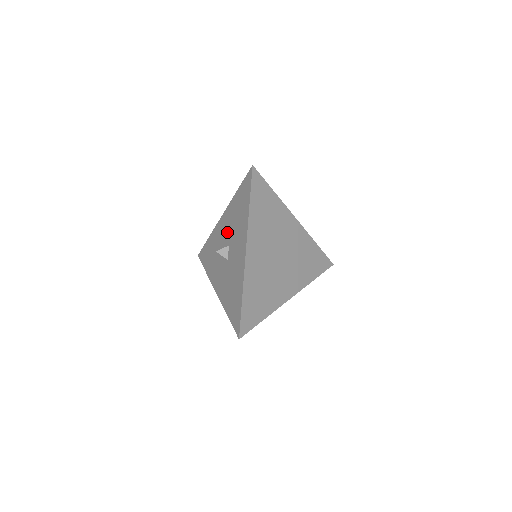
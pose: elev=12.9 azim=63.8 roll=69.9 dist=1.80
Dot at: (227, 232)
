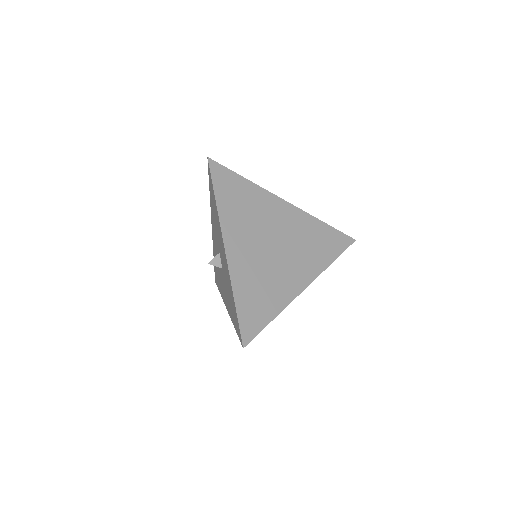
Dot at: (223, 265)
